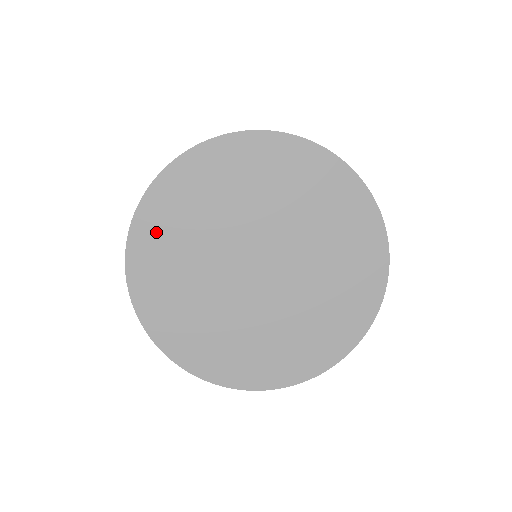
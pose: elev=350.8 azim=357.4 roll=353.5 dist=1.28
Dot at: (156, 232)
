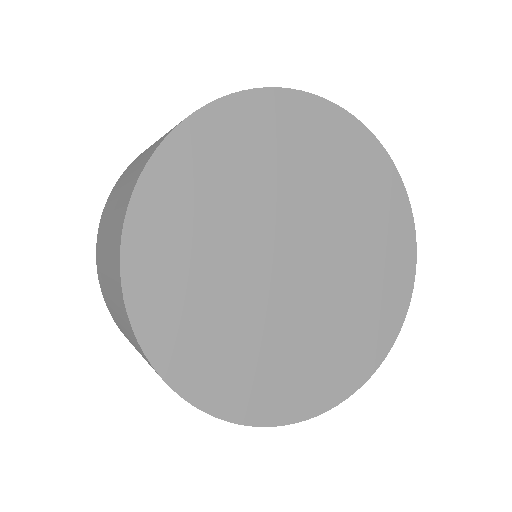
Dot at: (214, 145)
